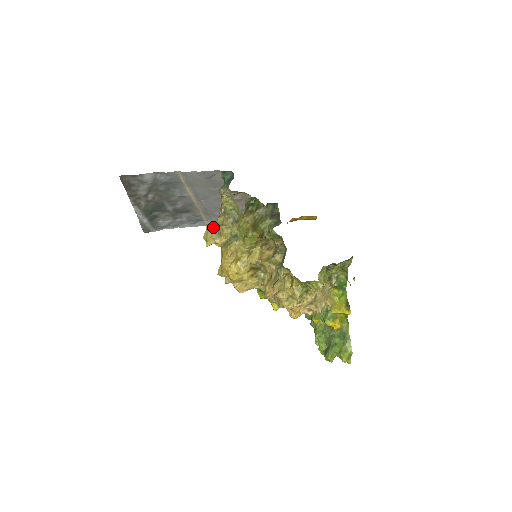
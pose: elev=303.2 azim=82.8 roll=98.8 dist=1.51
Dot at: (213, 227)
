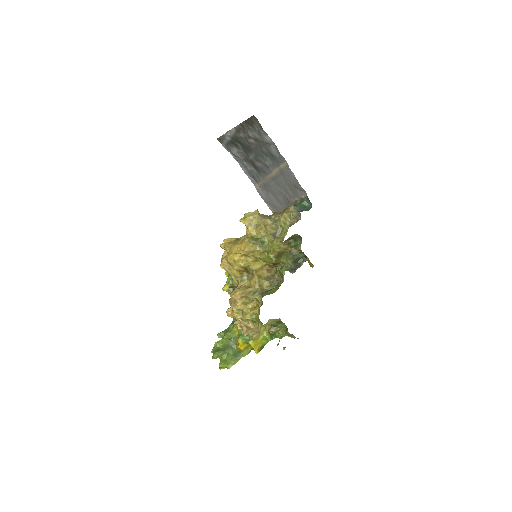
Dot at: (259, 217)
